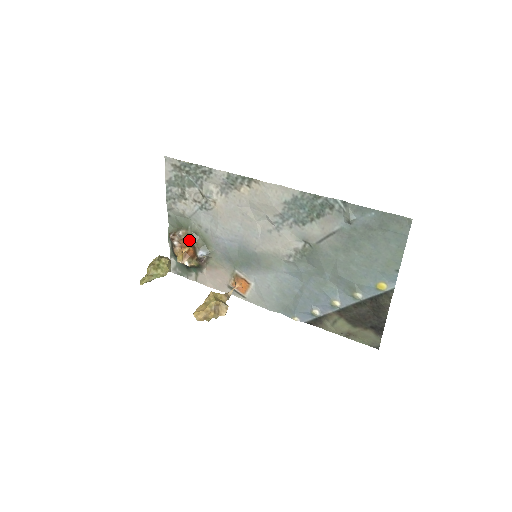
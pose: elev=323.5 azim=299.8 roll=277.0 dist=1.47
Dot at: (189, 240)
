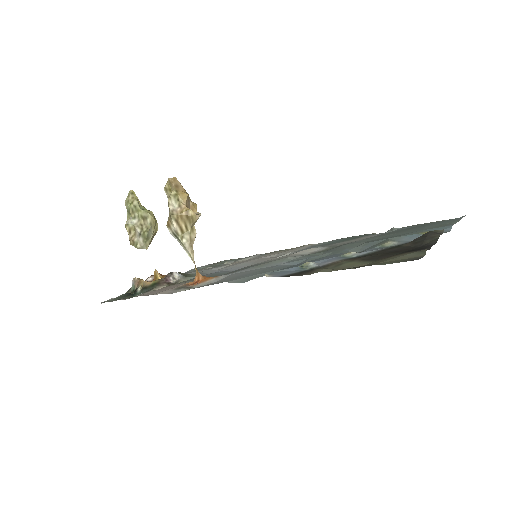
Dot at: occluded
